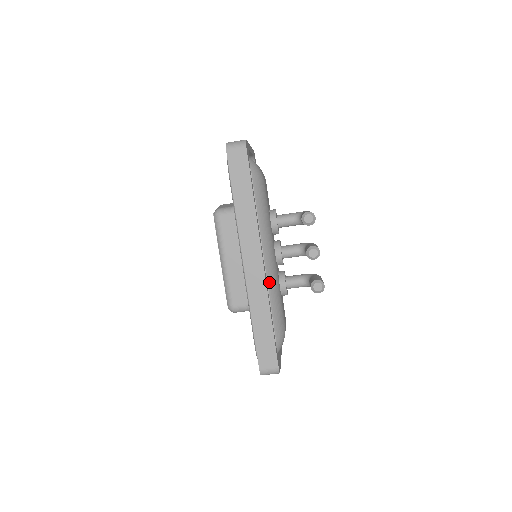
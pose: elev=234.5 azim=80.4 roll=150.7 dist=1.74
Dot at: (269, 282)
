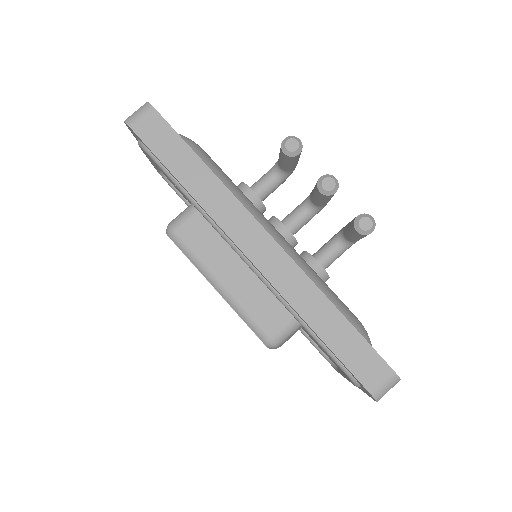
Dot at: occluded
